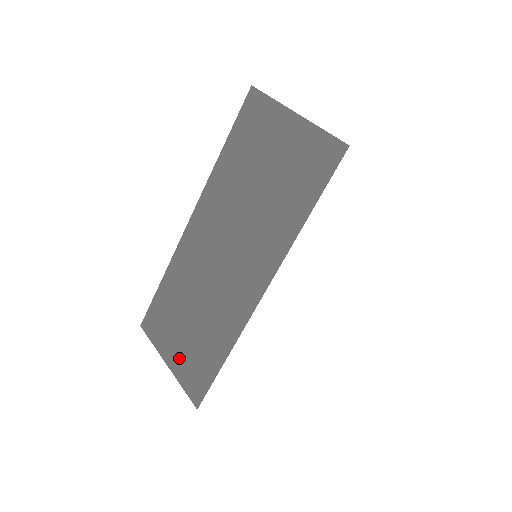
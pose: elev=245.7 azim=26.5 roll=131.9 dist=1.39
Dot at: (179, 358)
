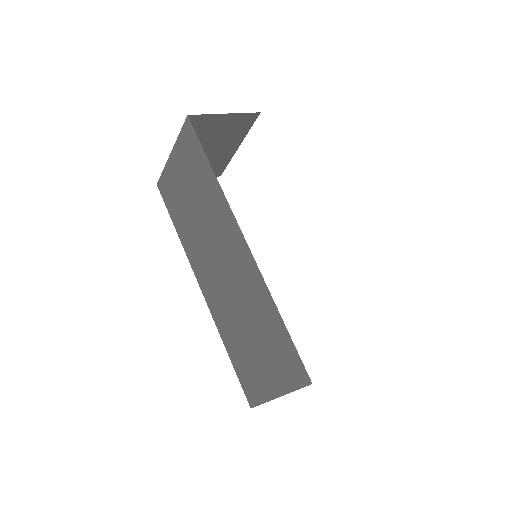
Dot at: (274, 375)
